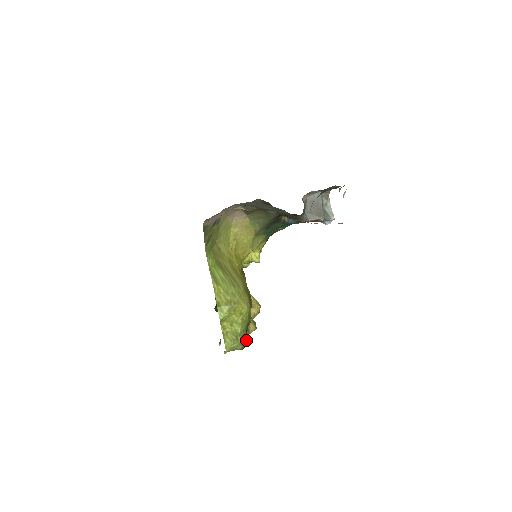
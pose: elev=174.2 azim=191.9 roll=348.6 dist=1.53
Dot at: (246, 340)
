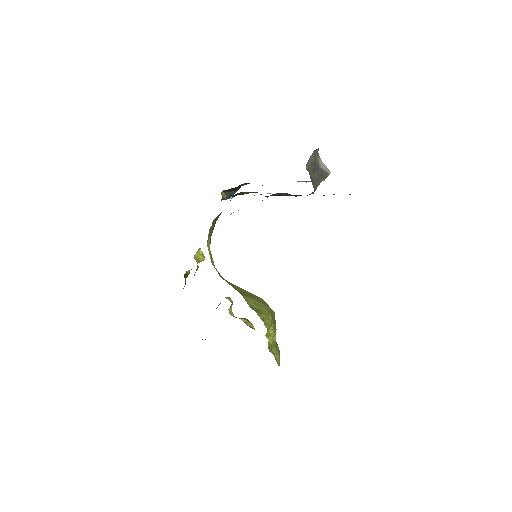
Dot at: occluded
